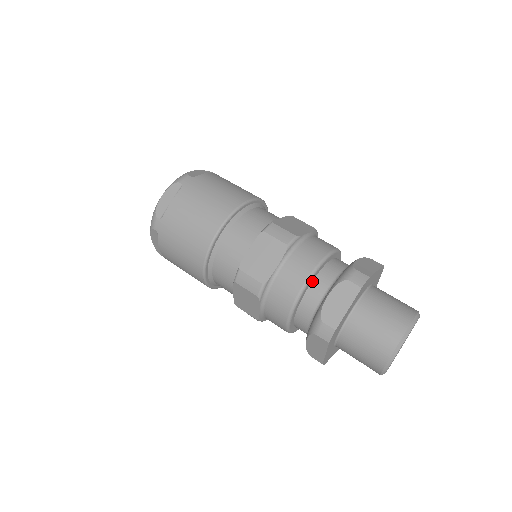
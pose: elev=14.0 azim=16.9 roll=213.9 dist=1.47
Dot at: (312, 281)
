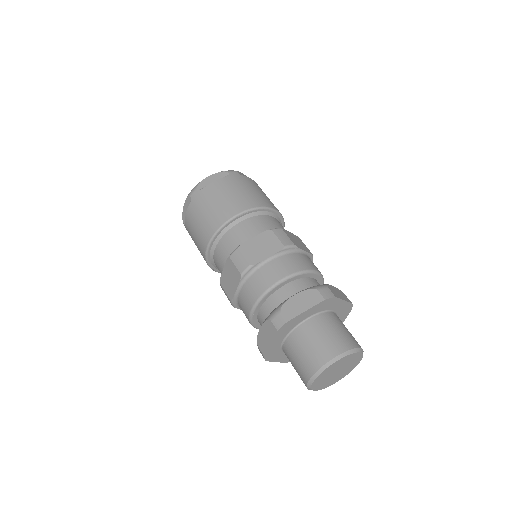
Dot at: (289, 282)
